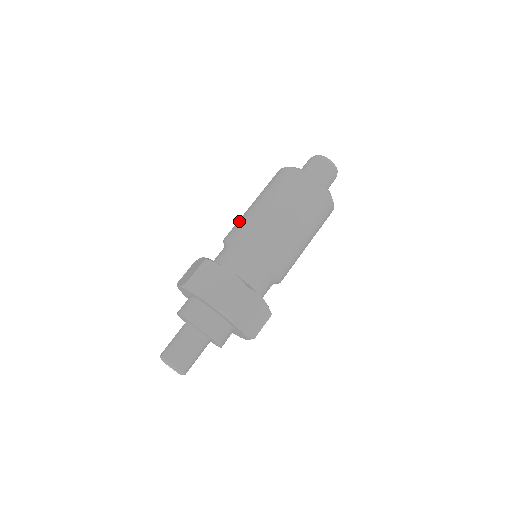
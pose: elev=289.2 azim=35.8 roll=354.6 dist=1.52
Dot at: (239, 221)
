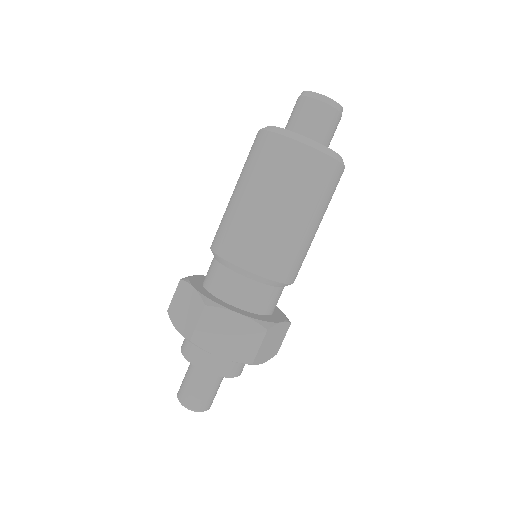
Dot at: occluded
